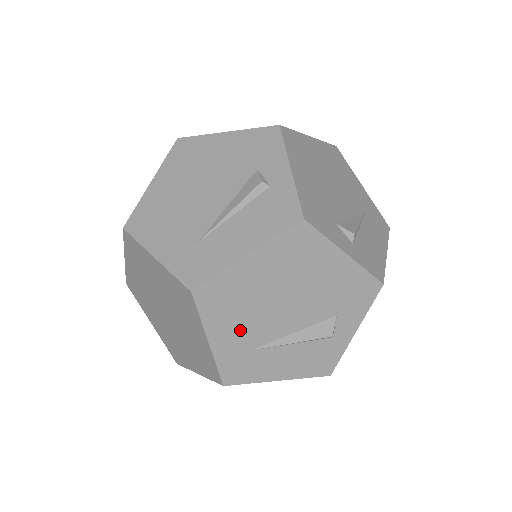
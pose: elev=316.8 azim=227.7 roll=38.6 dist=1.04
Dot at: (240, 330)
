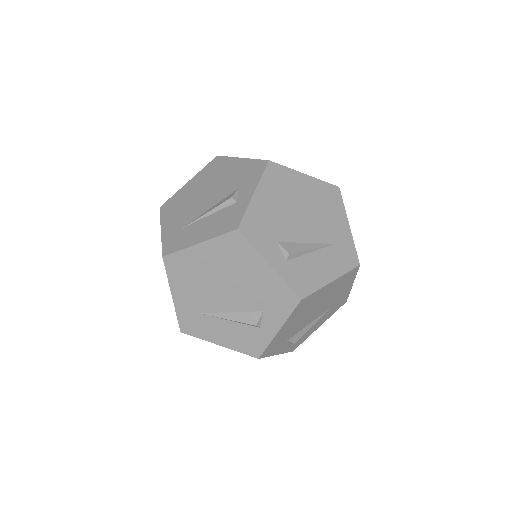
Dot at: (193, 295)
